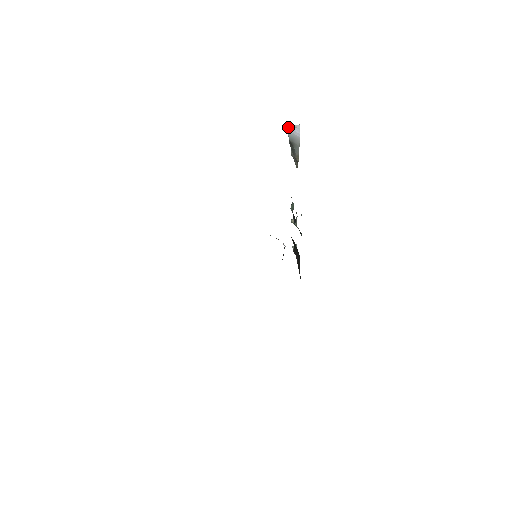
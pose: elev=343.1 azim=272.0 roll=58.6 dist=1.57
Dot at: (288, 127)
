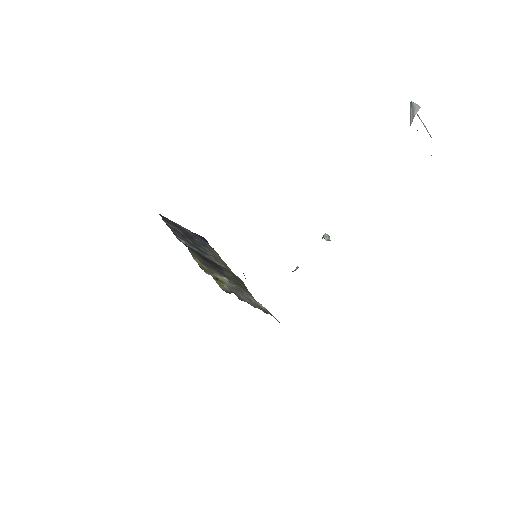
Dot at: (411, 101)
